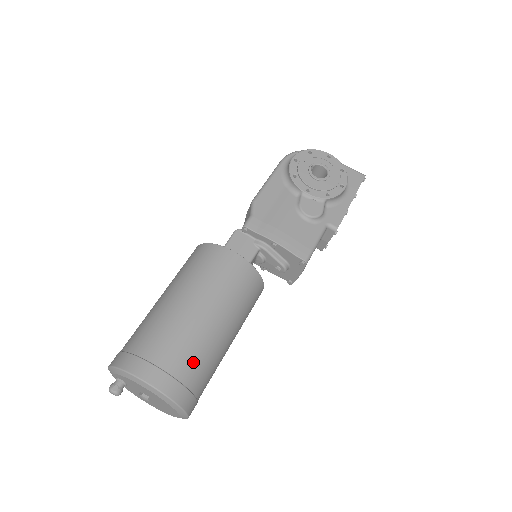
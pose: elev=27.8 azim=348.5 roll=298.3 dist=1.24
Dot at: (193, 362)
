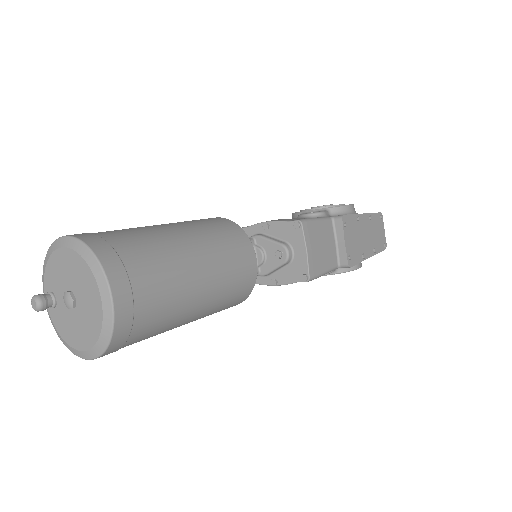
Dot at: (130, 237)
